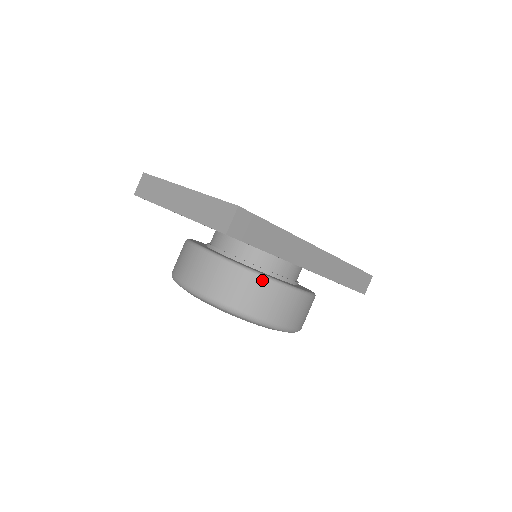
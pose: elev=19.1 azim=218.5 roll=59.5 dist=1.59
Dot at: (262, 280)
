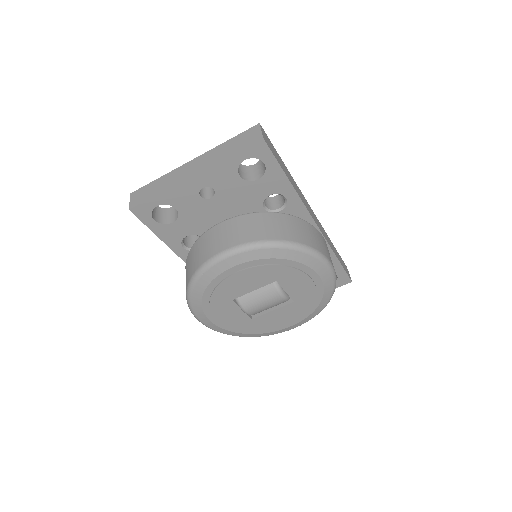
Dot at: (291, 217)
